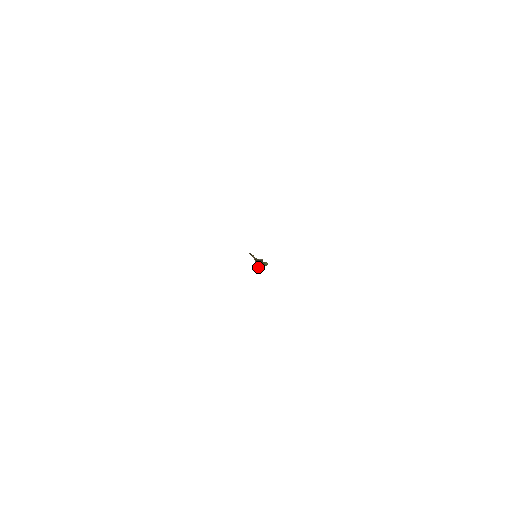
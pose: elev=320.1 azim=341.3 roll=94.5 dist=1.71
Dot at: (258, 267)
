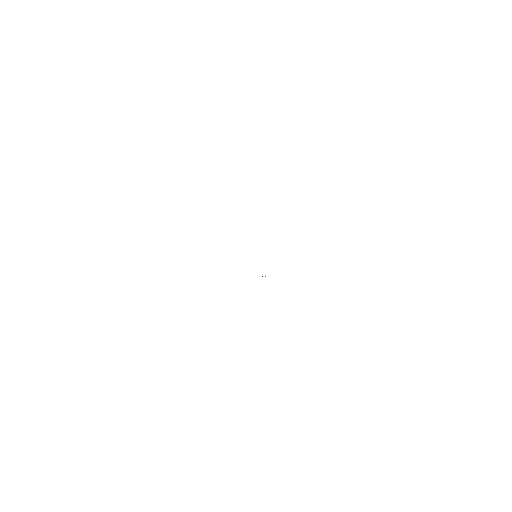
Dot at: occluded
